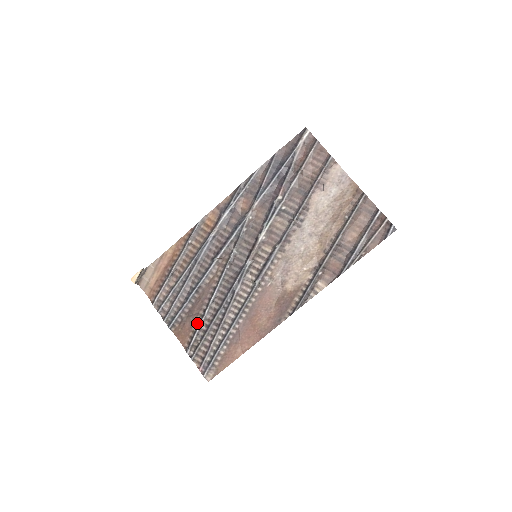
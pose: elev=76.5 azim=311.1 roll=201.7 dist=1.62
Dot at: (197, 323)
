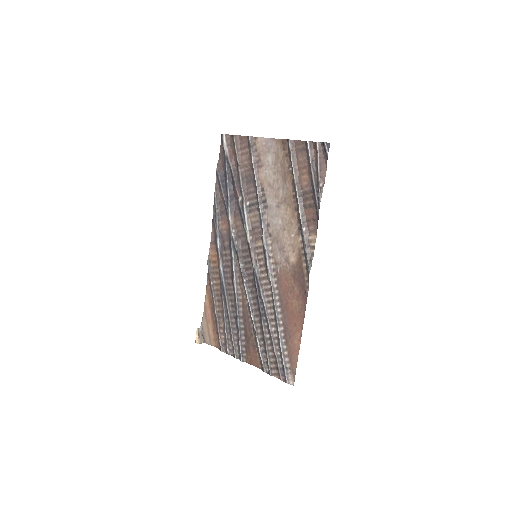
Dot at: (255, 342)
